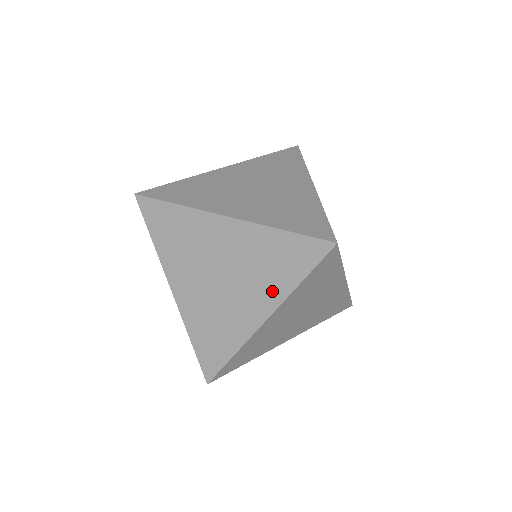
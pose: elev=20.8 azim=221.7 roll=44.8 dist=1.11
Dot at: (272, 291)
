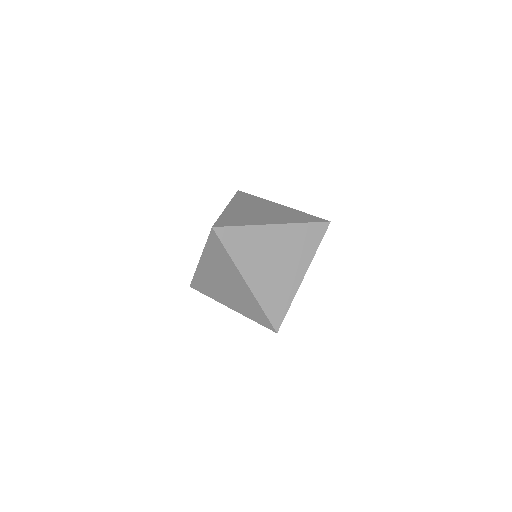
Dot at: (241, 309)
